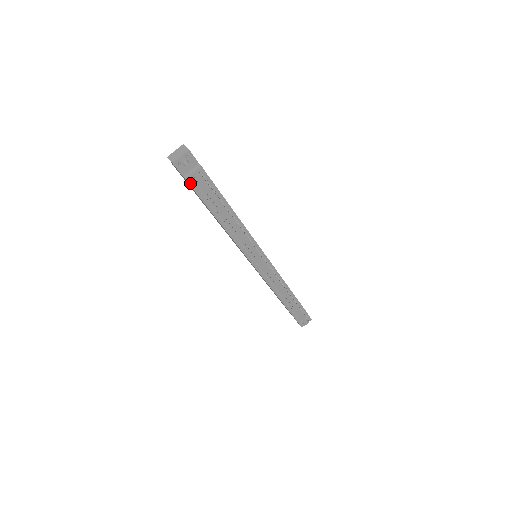
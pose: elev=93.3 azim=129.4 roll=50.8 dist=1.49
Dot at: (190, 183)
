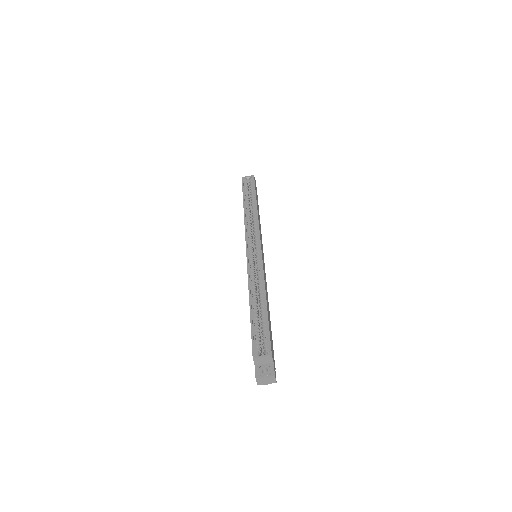
Dot at: occluded
